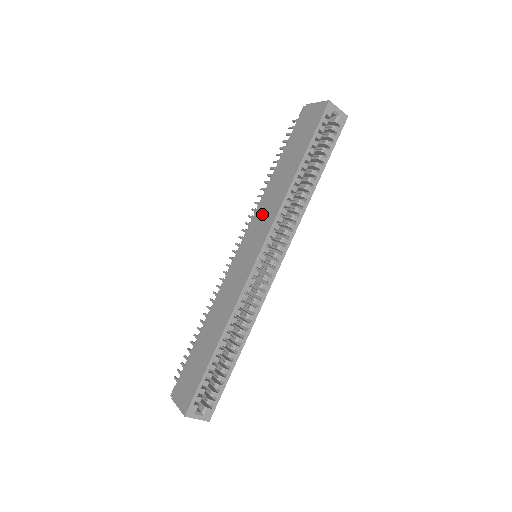
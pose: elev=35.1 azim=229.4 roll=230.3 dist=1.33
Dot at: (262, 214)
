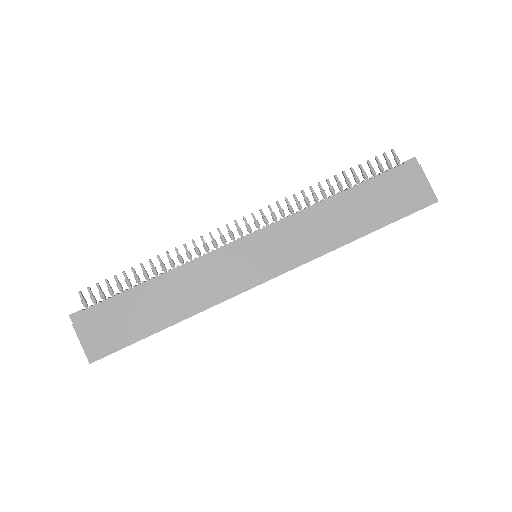
Dot at: (299, 235)
